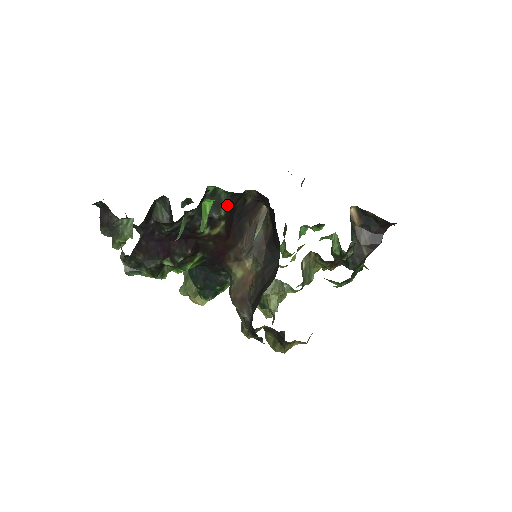
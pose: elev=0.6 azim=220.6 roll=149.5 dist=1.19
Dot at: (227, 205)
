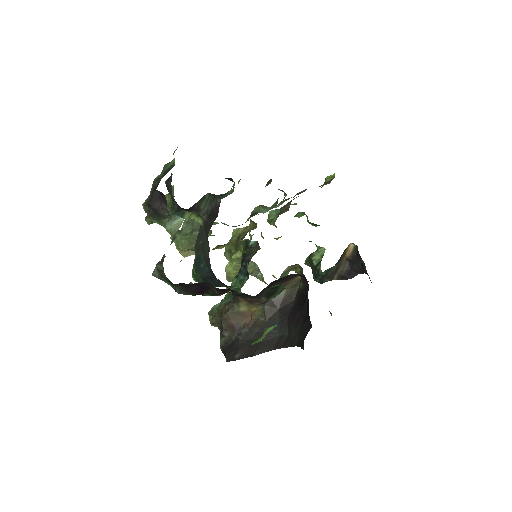
Dot at: (278, 294)
